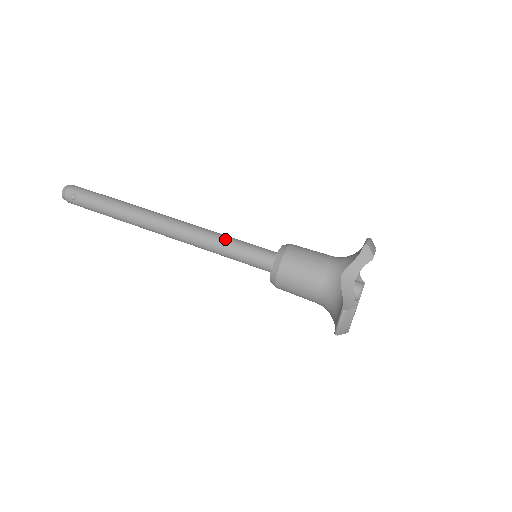
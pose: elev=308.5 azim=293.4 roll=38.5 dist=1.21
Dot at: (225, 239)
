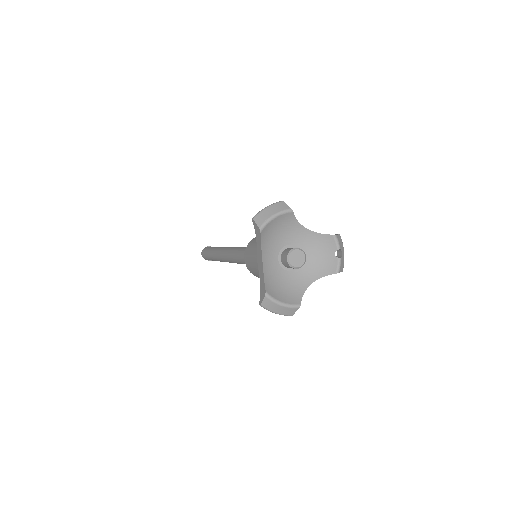
Dot at: occluded
